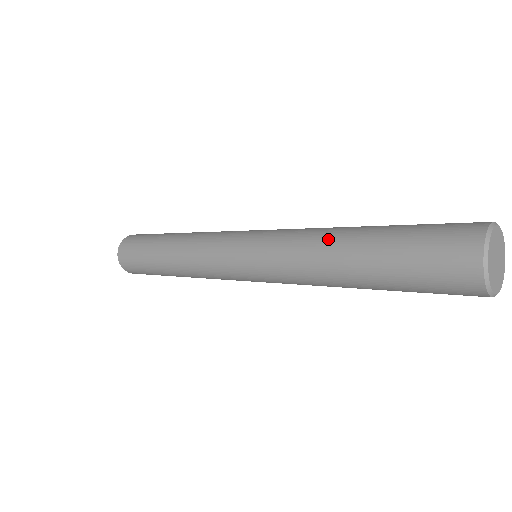
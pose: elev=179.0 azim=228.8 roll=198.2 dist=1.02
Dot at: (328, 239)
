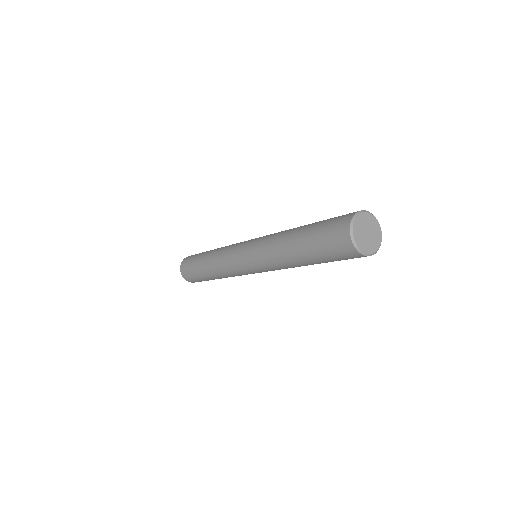
Dot at: (282, 244)
